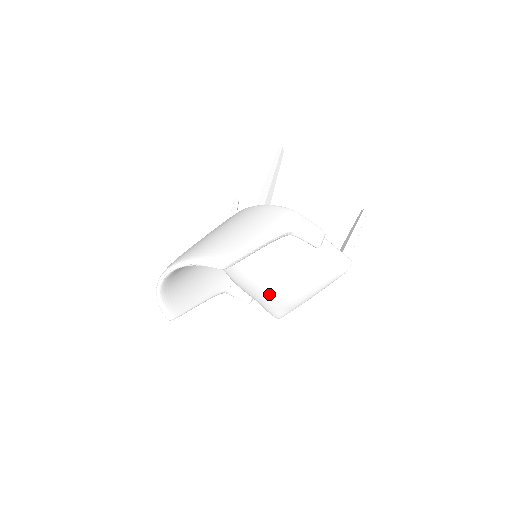
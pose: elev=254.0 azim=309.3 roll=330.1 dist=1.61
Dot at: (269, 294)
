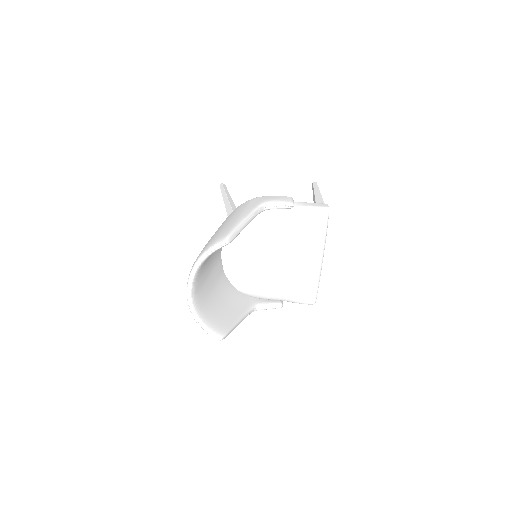
Dot at: (289, 280)
